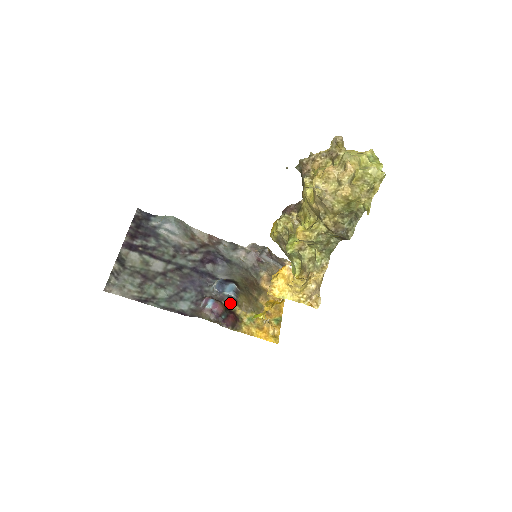
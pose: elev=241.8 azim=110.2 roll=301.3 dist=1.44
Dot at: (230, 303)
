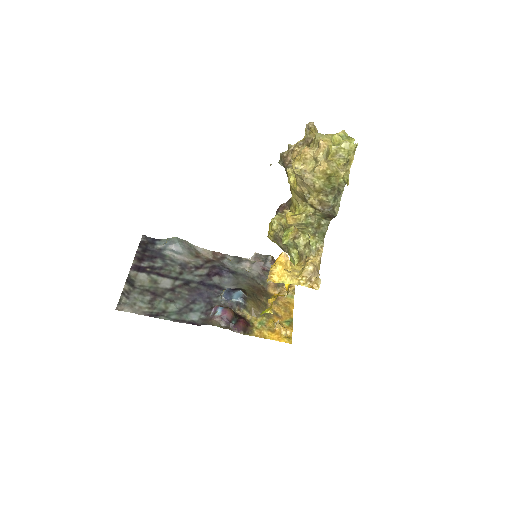
Dot at: (239, 310)
